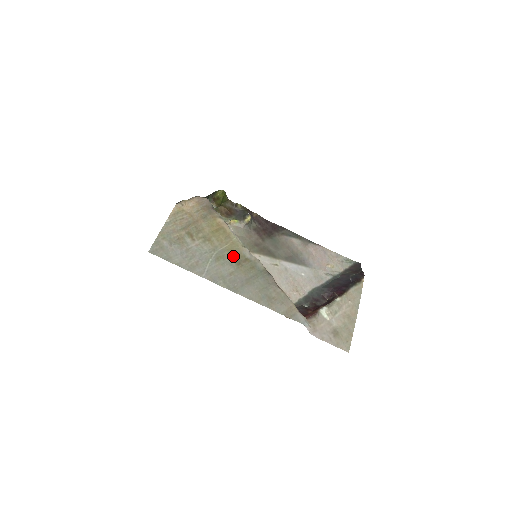
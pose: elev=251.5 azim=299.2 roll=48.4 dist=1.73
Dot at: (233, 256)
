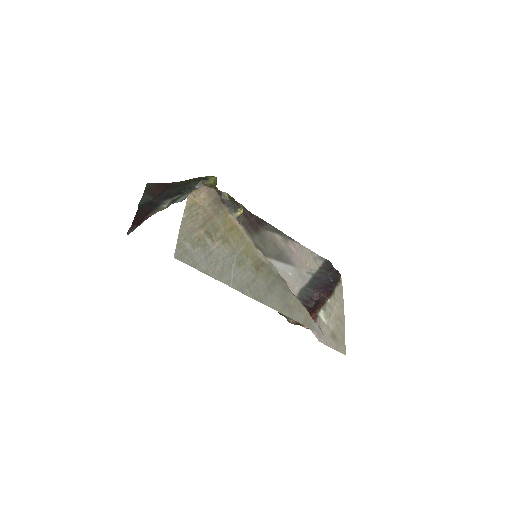
Dot at: (251, 260)
